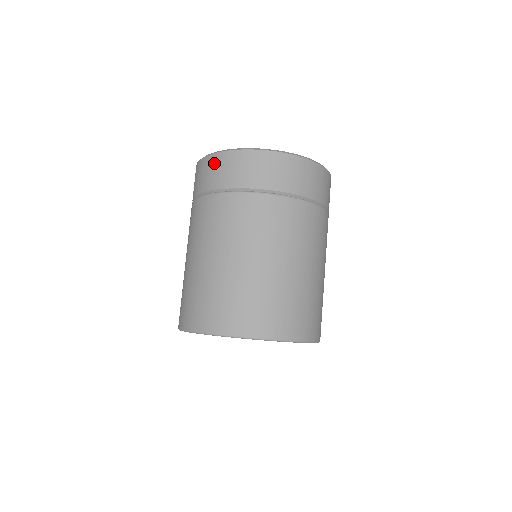
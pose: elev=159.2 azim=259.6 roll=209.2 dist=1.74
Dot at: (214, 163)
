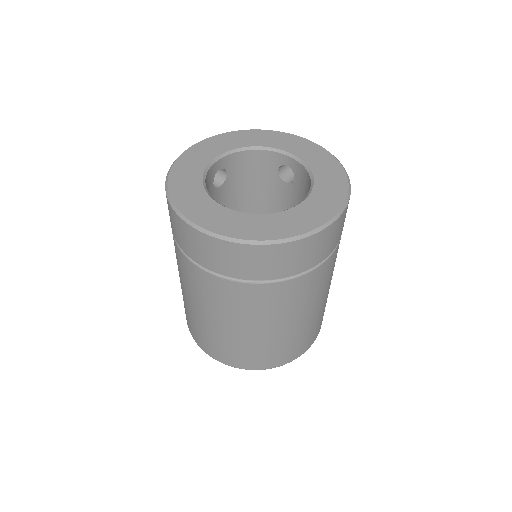
Dot at: (169, 210)
